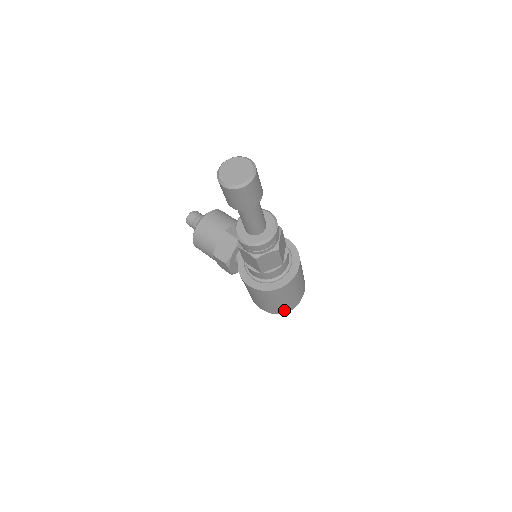
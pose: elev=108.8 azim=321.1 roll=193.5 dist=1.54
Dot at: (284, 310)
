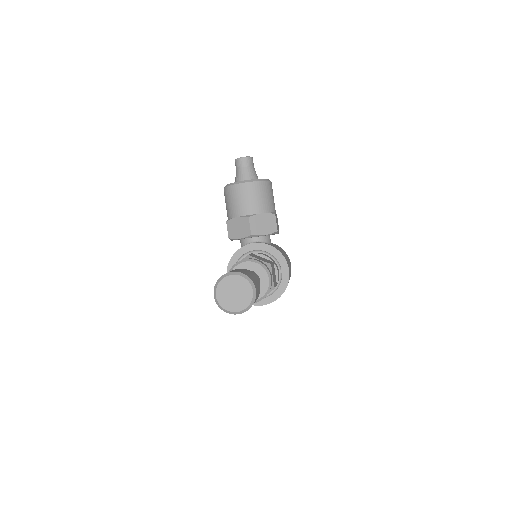
Dot at: occluded
